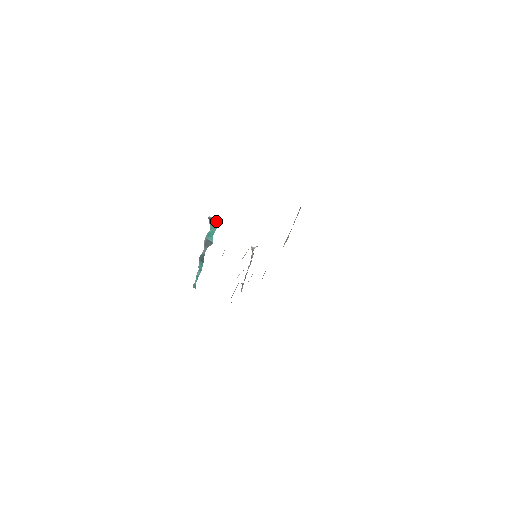
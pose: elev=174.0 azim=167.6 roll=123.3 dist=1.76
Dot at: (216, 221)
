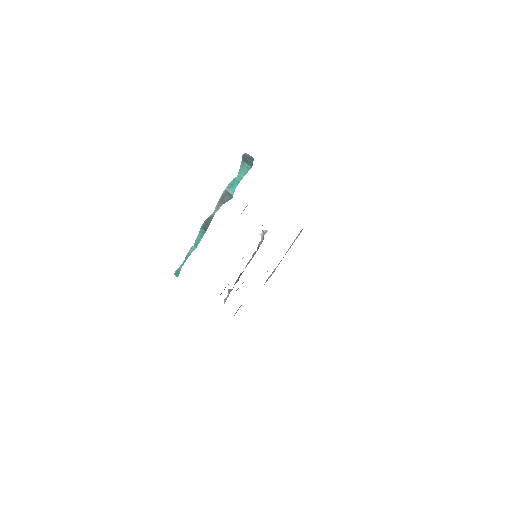
Dot at: (252, 160)
